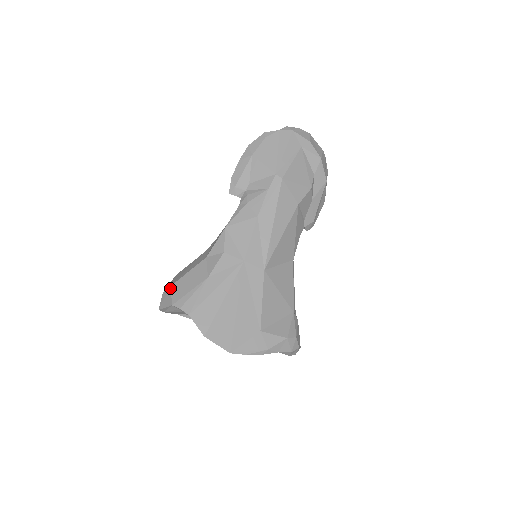
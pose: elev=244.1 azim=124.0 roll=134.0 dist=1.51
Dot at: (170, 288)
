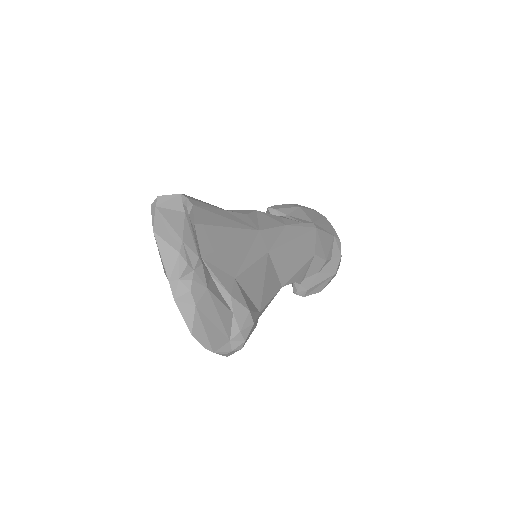
Dot at: occluded
